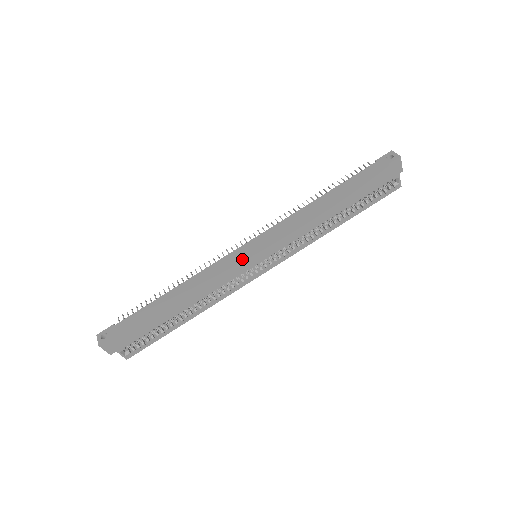
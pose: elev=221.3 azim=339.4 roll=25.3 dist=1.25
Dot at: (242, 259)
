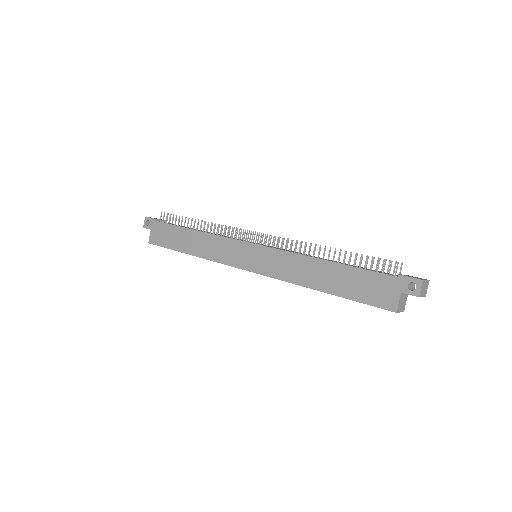
Dot at: (239, 256)
